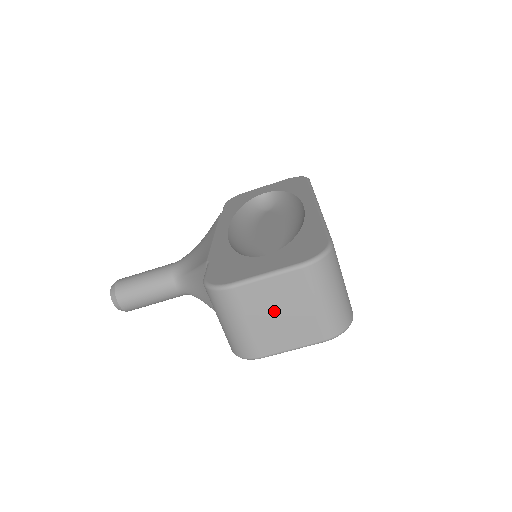
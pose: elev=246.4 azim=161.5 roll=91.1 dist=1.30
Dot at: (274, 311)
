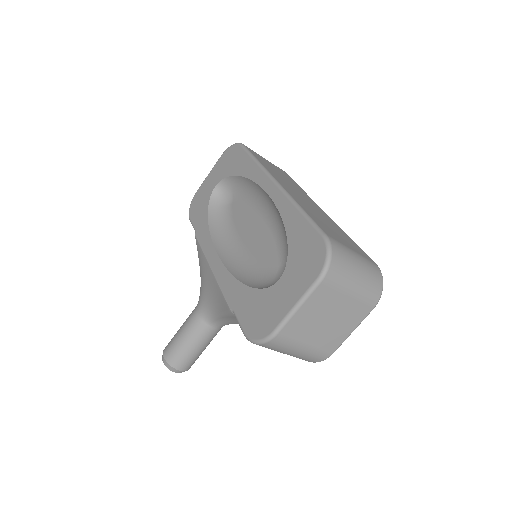
Dot at: (320, 323)
